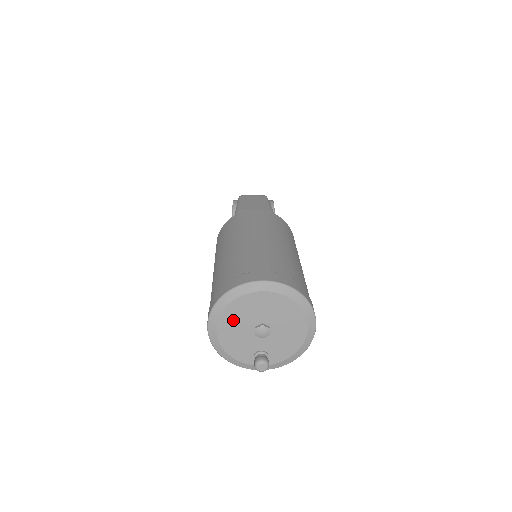
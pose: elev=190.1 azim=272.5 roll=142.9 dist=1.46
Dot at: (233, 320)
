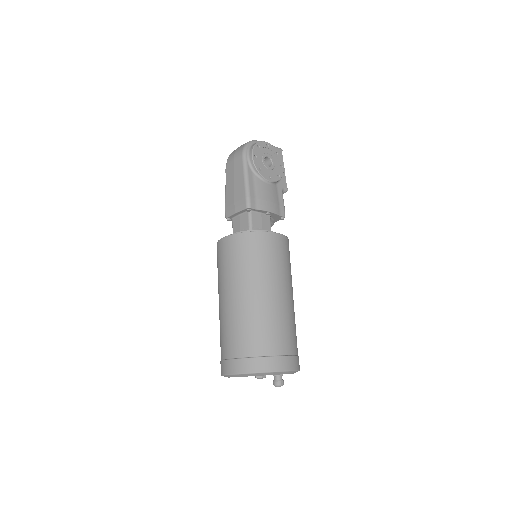
Dot at: occluded
